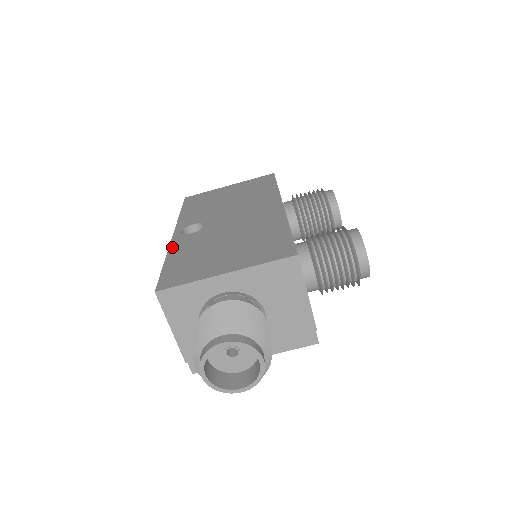
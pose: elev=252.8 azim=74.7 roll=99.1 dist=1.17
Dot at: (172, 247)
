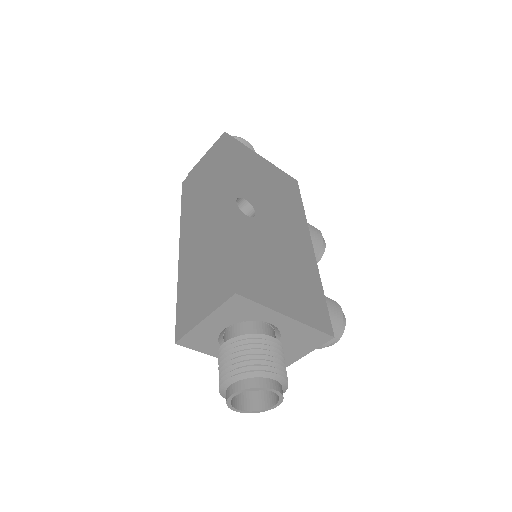
Dot at: (234, 224)
